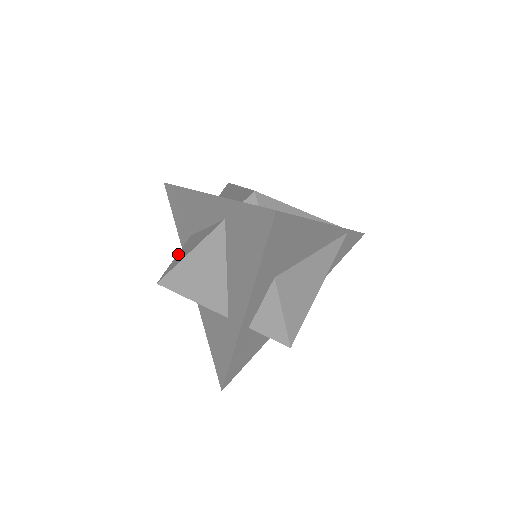
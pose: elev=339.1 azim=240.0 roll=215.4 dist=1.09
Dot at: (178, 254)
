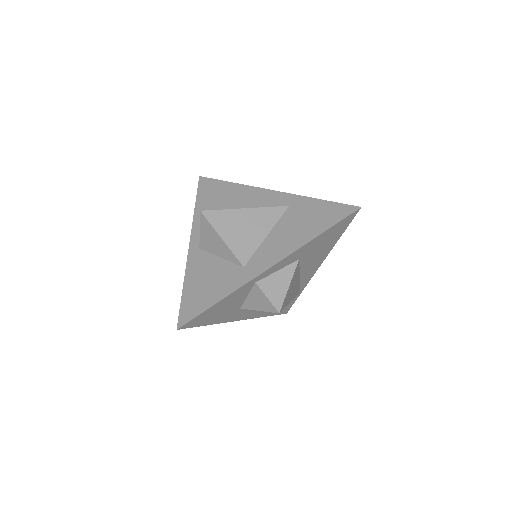
Dot at: occluded
